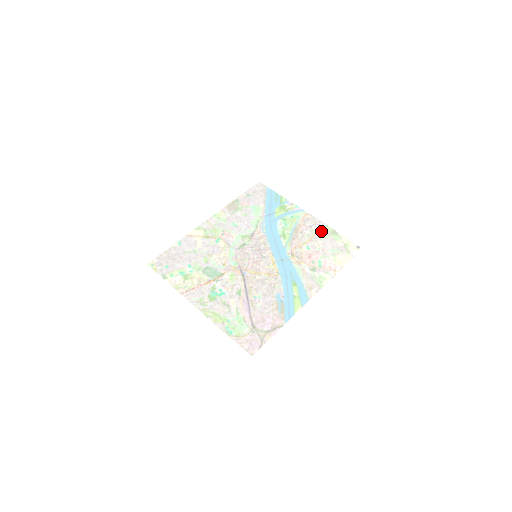
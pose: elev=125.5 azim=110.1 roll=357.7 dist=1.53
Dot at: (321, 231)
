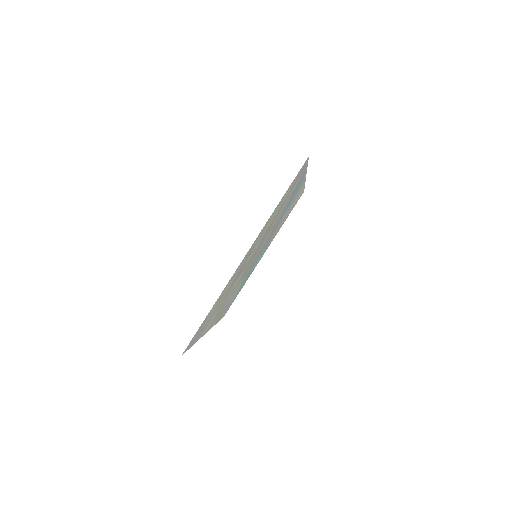
Dot at: (278, 230)
